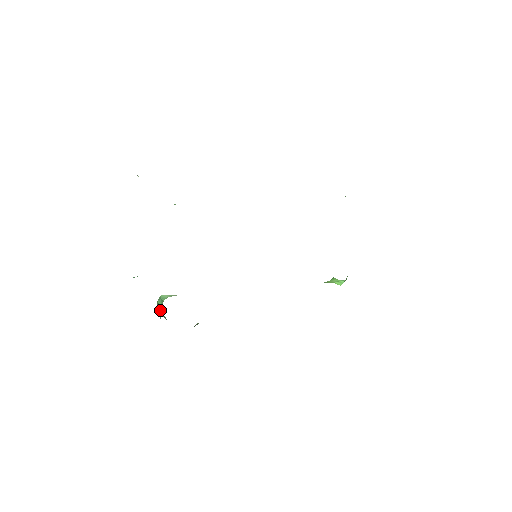
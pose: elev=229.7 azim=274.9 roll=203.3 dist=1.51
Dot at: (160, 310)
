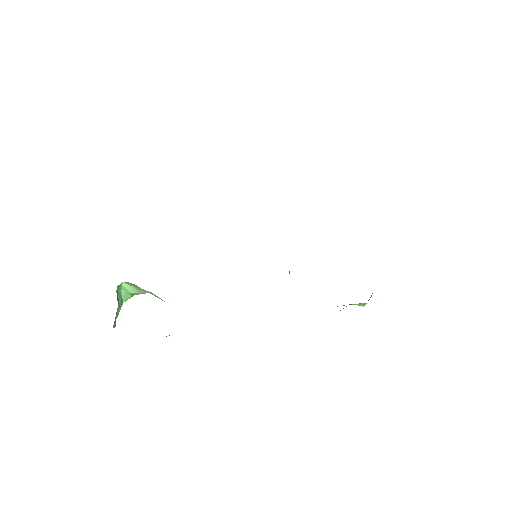
Dot at: (118, 303)
